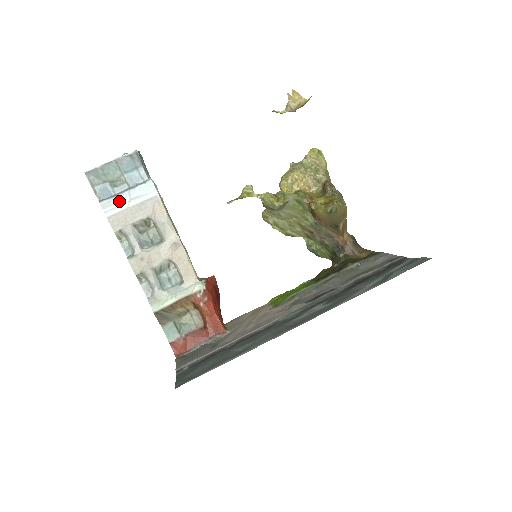
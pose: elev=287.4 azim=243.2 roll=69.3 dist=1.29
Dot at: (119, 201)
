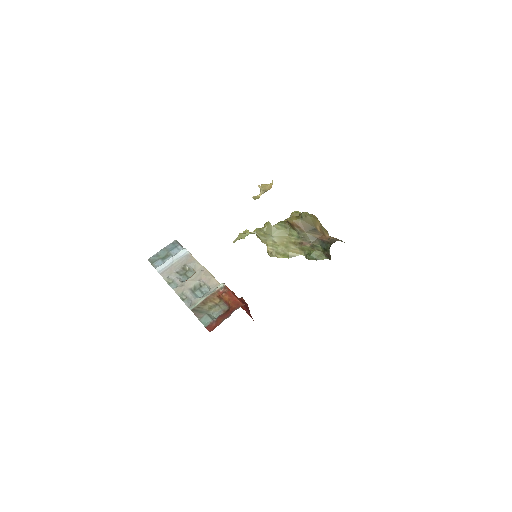
Dot at: (167, 264)
